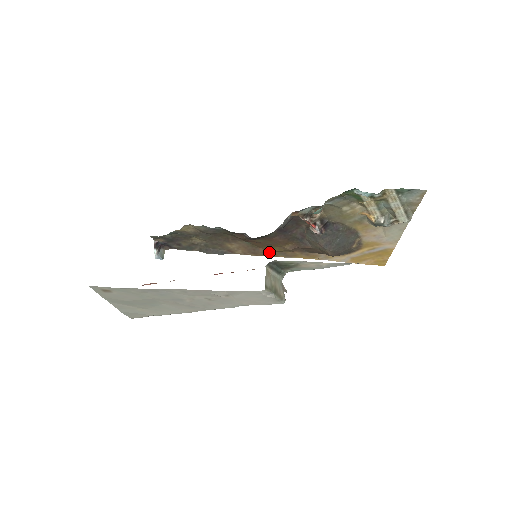
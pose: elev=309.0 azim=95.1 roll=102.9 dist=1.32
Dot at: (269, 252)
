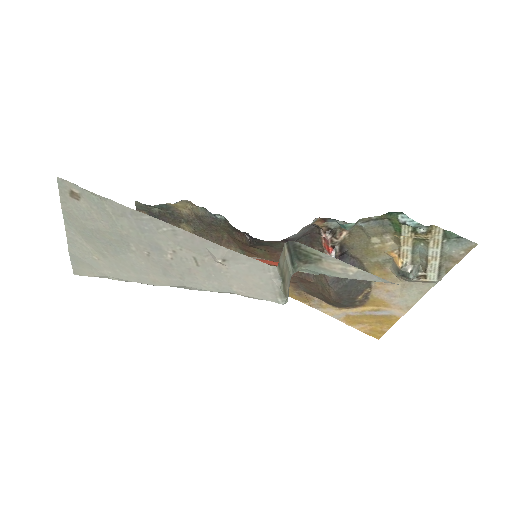
Dot at: occluded
